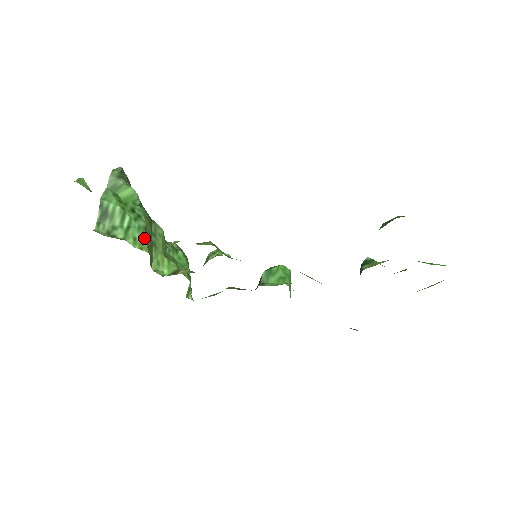
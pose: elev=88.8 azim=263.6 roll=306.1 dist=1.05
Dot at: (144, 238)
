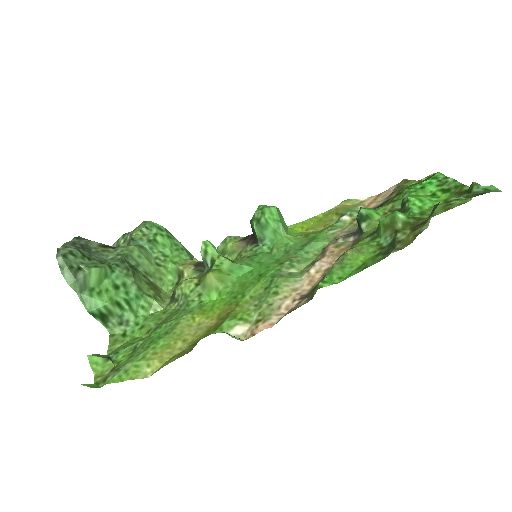
Dot at: (147, 298)
